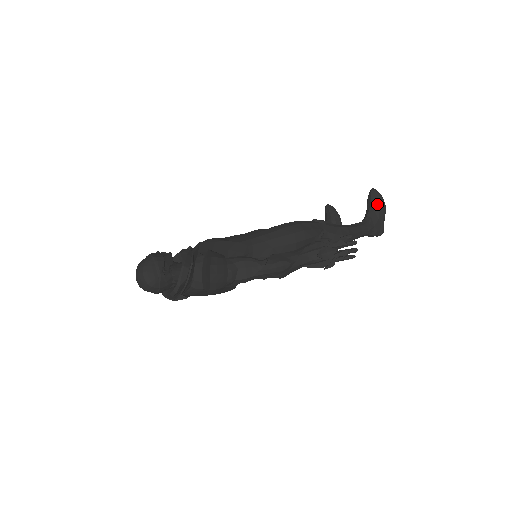
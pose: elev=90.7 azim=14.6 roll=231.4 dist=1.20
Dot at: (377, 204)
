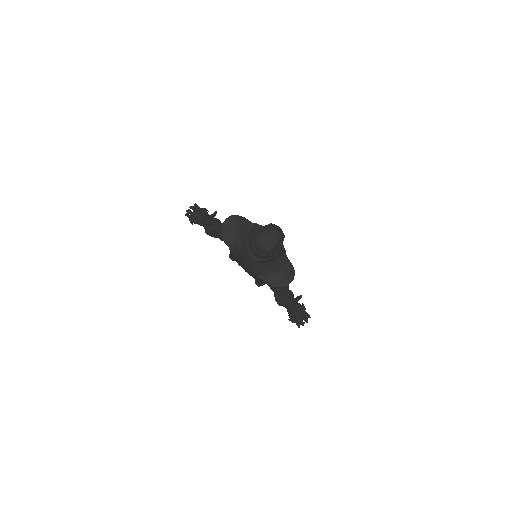
Dot at: occluded
